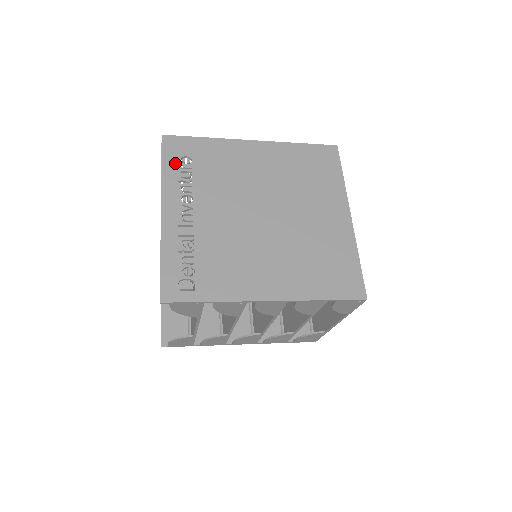
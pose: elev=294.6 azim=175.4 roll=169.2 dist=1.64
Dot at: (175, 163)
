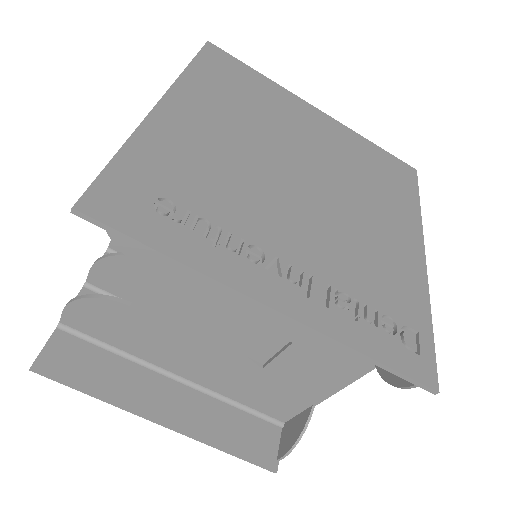
Dot at: (165, 228)
